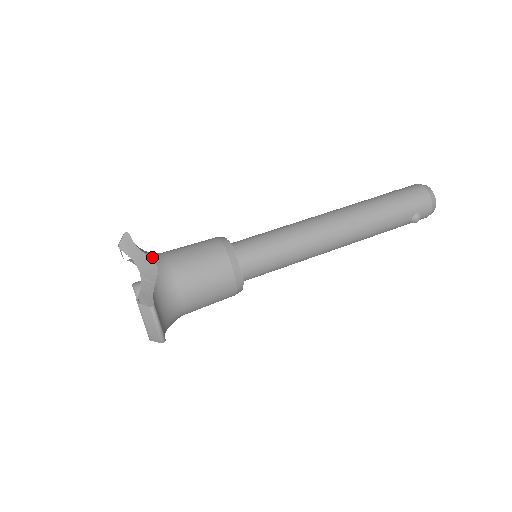
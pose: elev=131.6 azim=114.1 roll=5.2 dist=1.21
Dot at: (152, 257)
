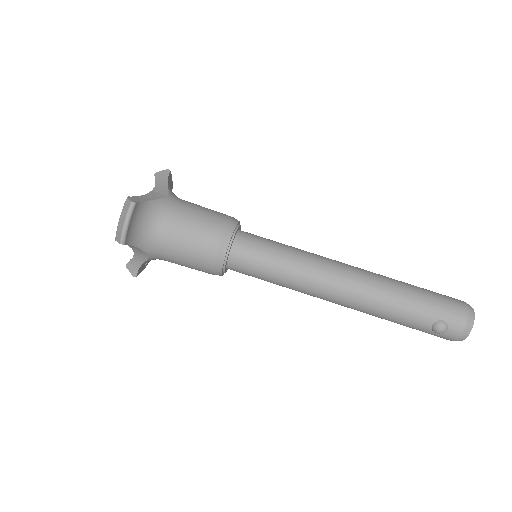
Dot at: (171, 192)
